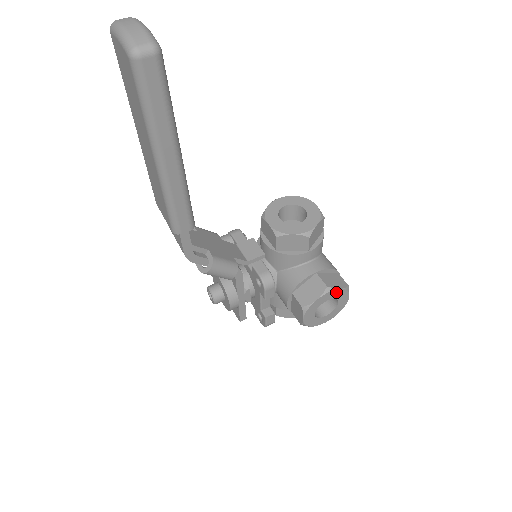
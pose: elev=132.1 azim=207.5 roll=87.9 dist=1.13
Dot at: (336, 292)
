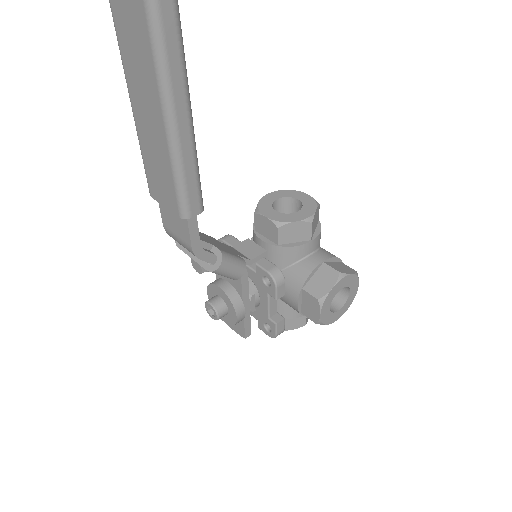
Dot at: (348, 278)
